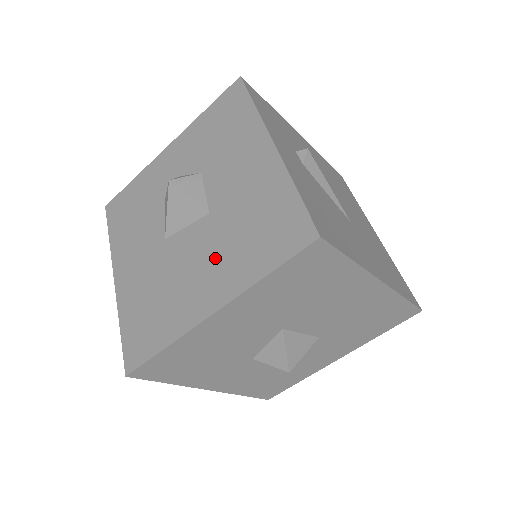
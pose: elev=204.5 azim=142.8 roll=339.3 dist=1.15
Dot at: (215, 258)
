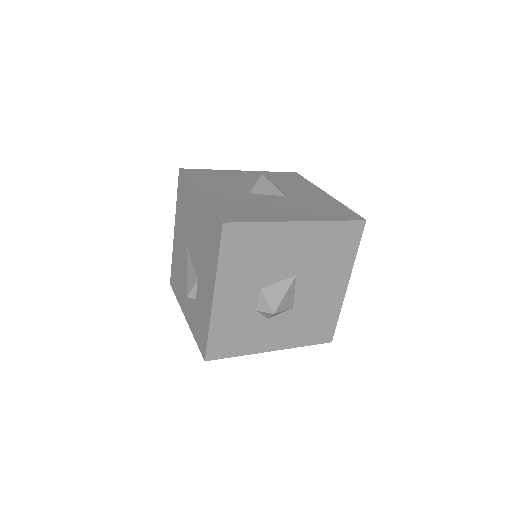
Dot at: (296, 208)
